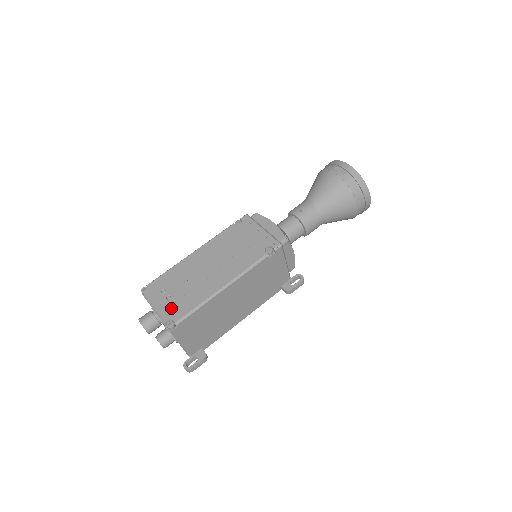
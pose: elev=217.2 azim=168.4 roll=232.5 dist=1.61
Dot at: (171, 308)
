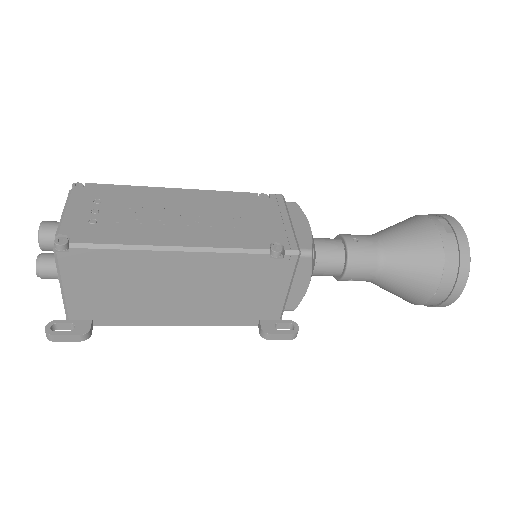
Dot at: (84, 224)
